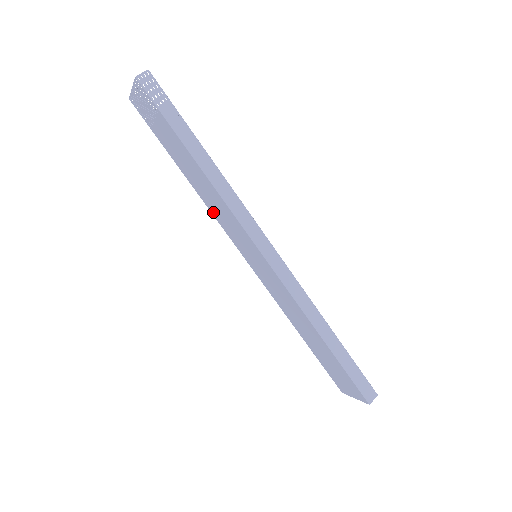
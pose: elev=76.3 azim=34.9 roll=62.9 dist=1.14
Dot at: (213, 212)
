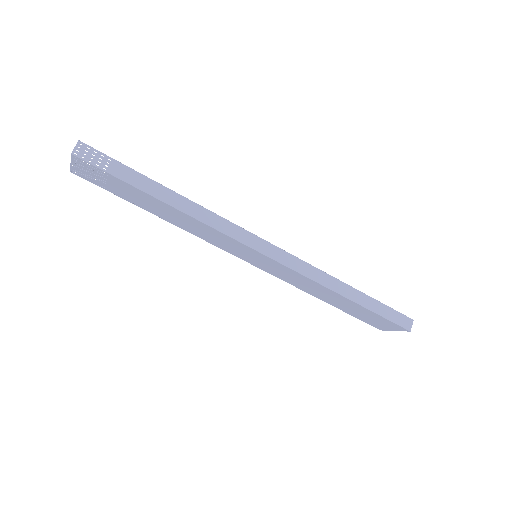
Dot at: (198, 236)
